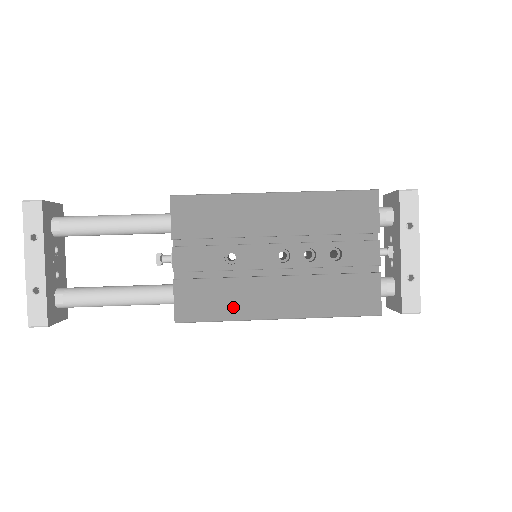
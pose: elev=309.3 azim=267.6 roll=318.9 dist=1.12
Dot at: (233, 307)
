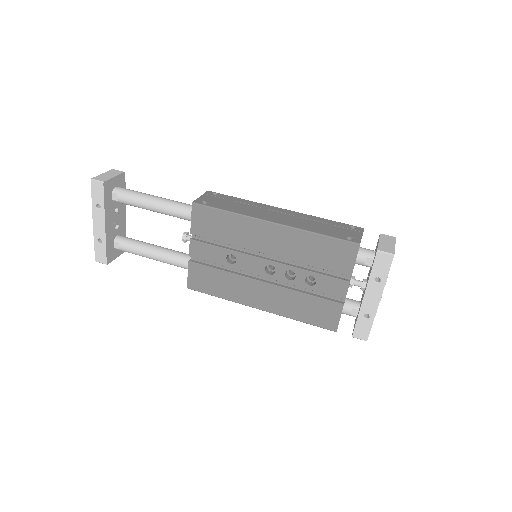
Dot at: (228, 291)
